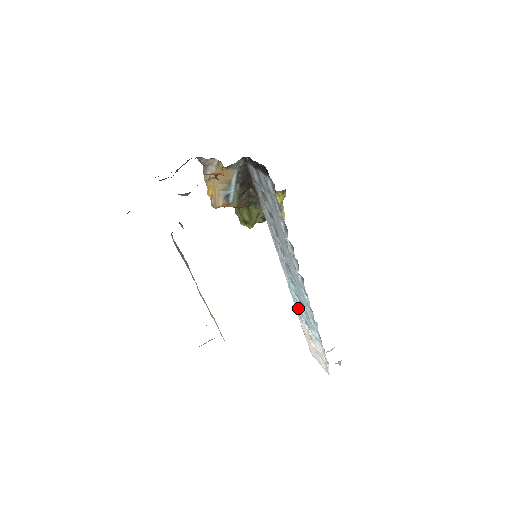
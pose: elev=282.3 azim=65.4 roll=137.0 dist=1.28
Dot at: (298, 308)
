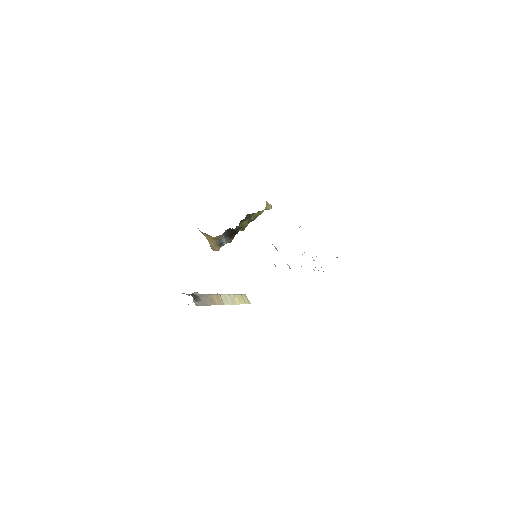
Dot at: occluded
